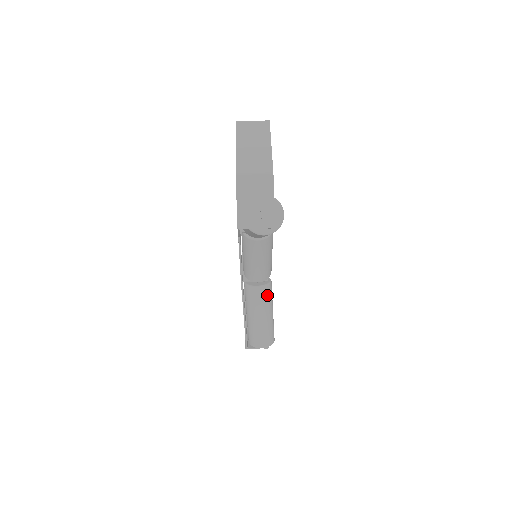
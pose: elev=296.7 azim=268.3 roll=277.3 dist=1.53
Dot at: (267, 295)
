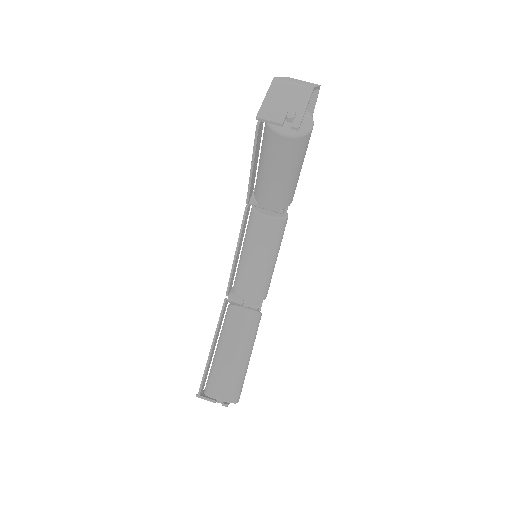
Dot at: (251, 325)
